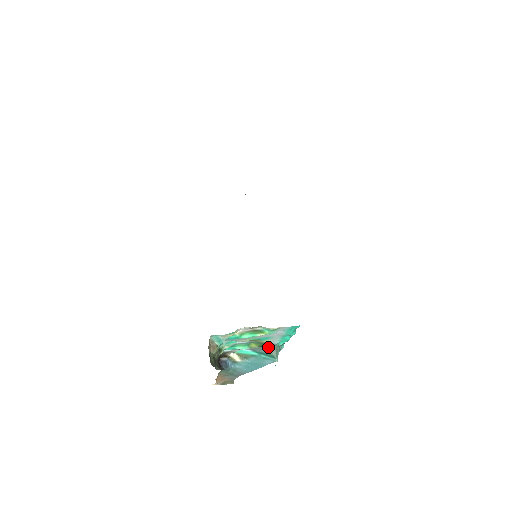
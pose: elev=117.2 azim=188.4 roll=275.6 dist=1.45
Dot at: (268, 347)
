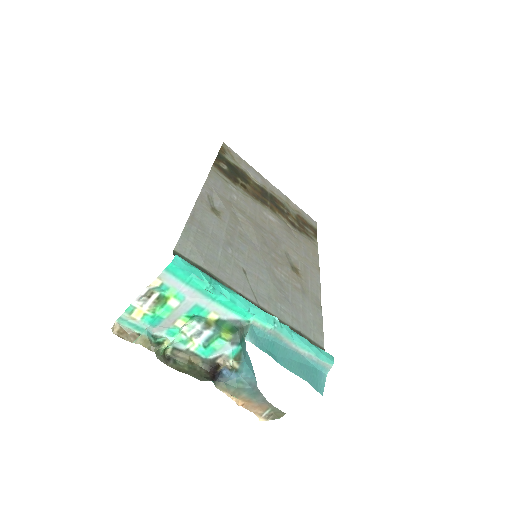
Dot at: (238, 329)
